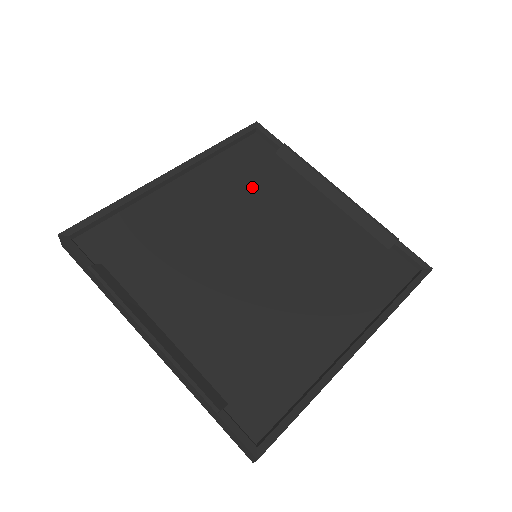
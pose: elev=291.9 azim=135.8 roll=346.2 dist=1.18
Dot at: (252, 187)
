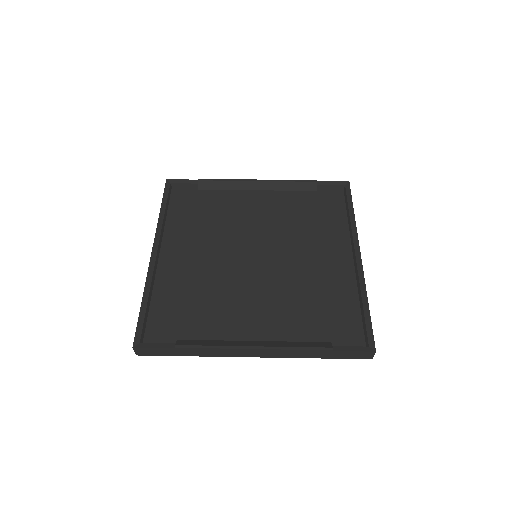
Dot at: (208, 220)
